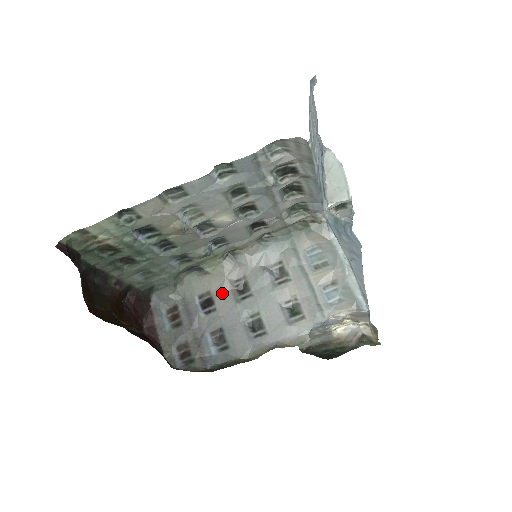
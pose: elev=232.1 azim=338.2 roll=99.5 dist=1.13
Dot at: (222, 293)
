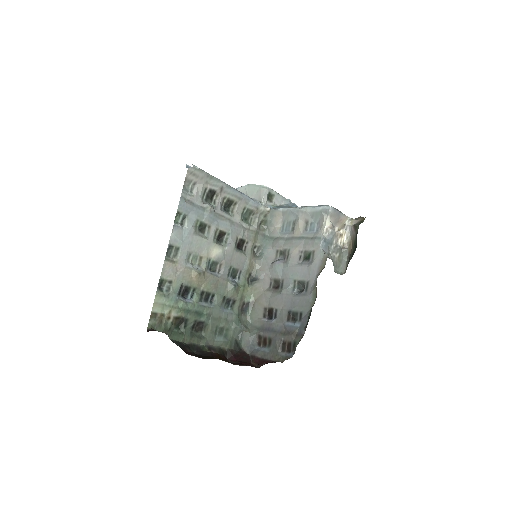
Dot at: (270, 299)
